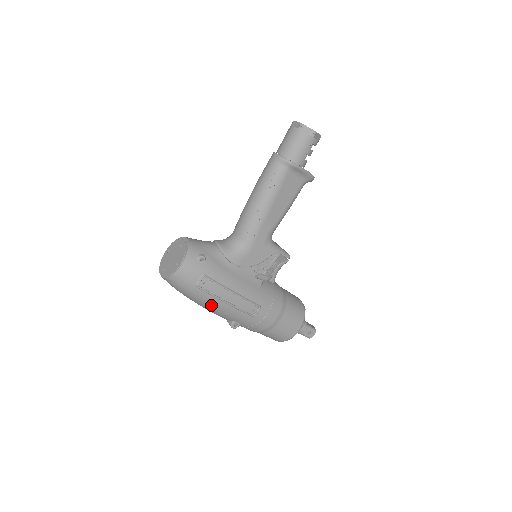
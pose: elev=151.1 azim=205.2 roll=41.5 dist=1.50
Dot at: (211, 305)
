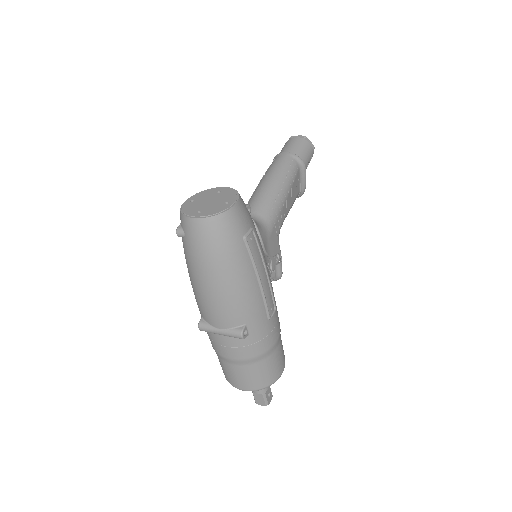
Dot at: (243, 281)
